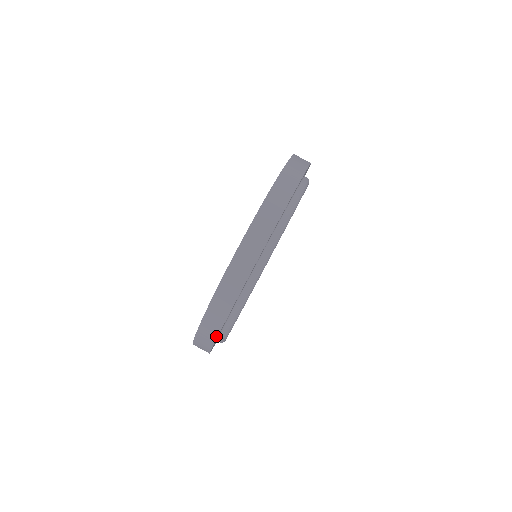
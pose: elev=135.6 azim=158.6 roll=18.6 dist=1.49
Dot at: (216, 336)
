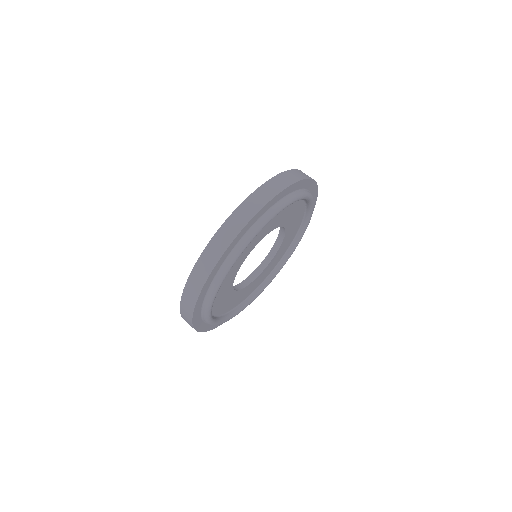
Dot at: (192, 316)
